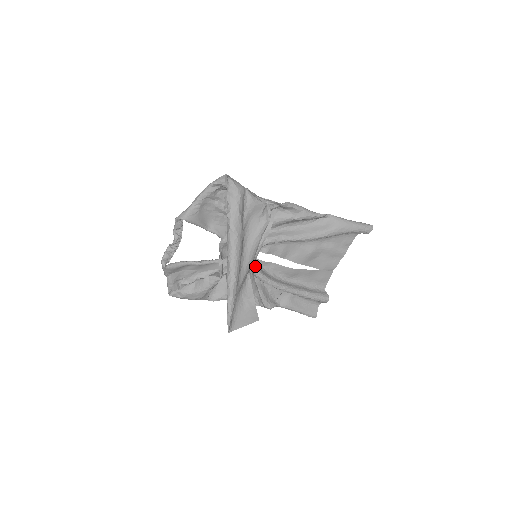
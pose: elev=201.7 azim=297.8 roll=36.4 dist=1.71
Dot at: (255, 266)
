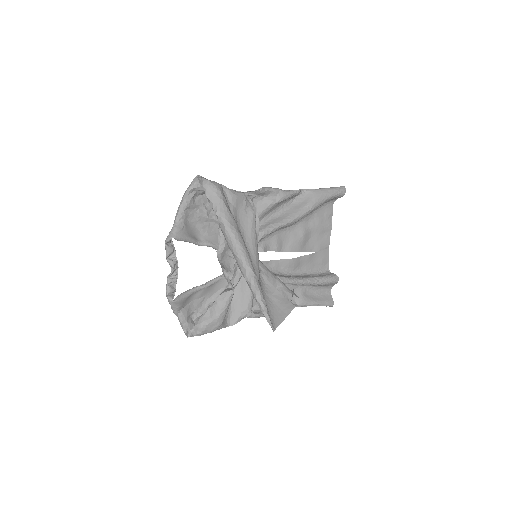
Dot at: occluded
